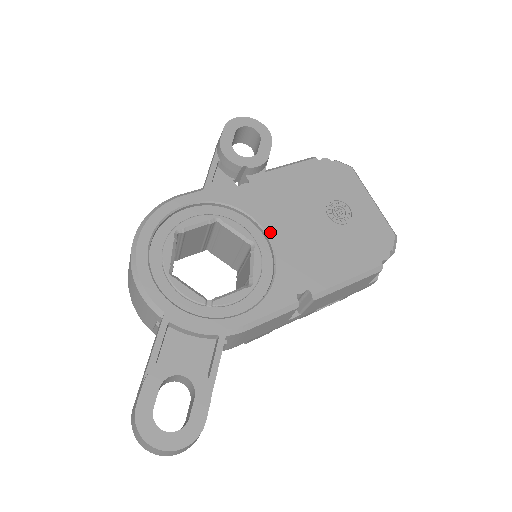
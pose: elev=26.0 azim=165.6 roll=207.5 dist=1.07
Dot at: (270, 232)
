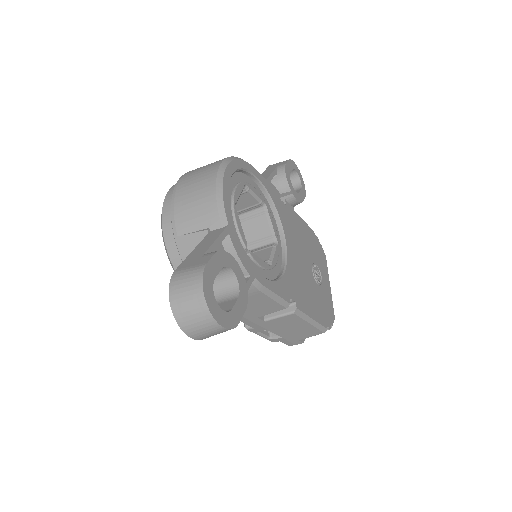
Dot at: (288, 245)
